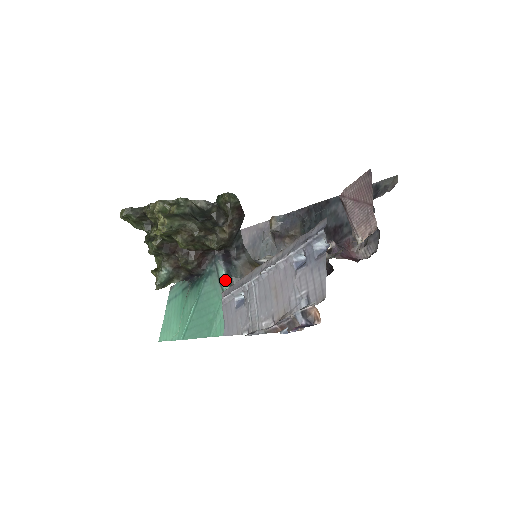
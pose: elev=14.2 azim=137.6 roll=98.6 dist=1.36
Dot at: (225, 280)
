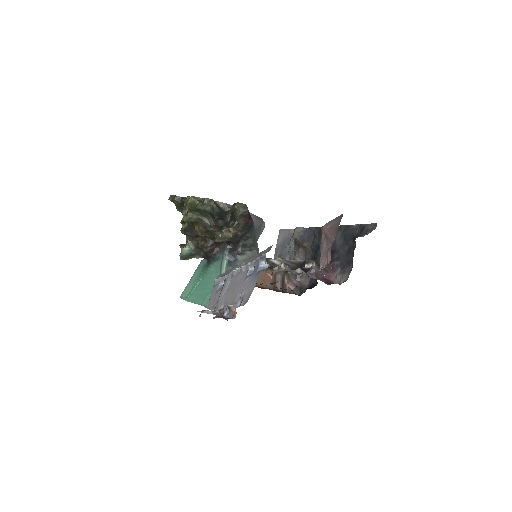
Dot at: (224, 267)
